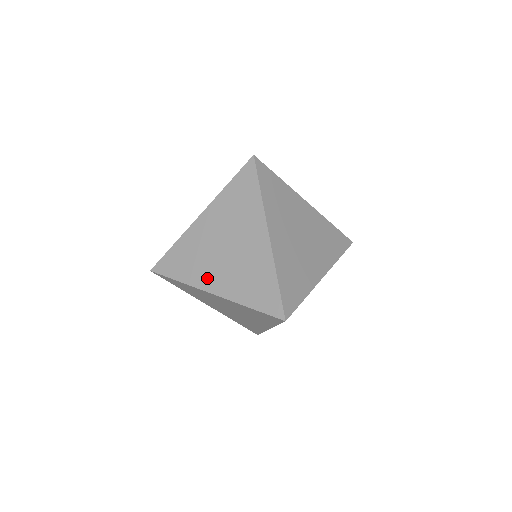
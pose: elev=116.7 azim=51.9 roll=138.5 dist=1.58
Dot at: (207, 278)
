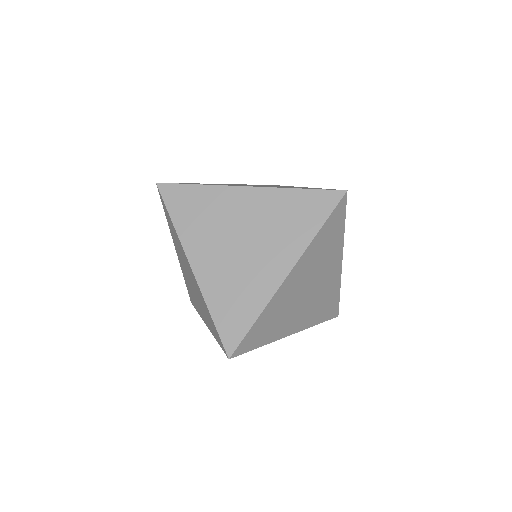
Dot at: occluded
